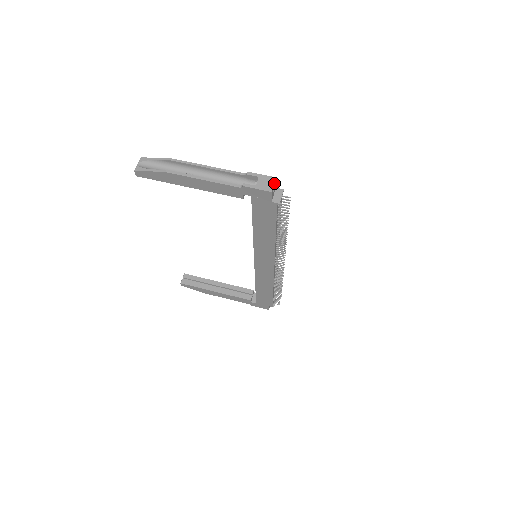
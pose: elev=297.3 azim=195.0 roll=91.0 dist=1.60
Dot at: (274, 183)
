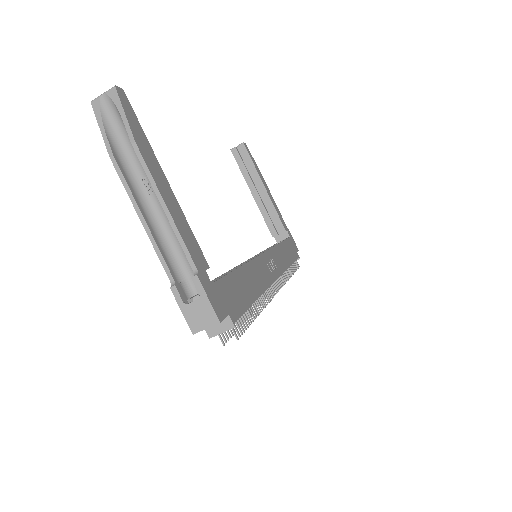
Dot at: (209, 327)
